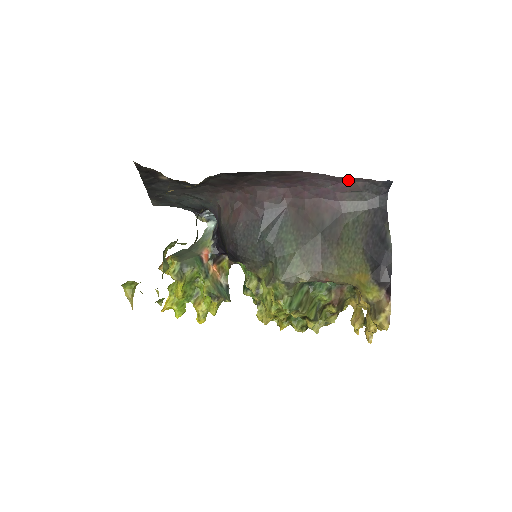
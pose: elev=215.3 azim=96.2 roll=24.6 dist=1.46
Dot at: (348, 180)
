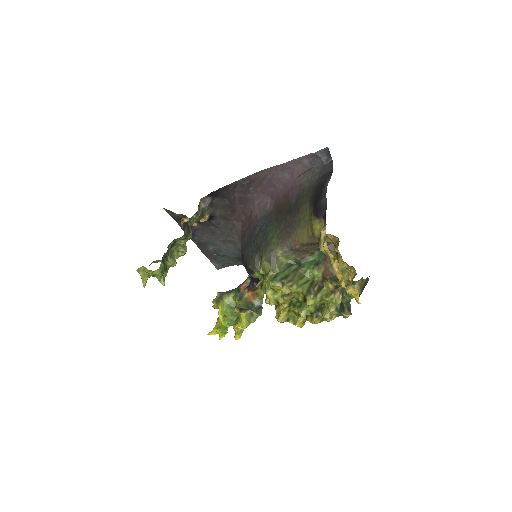
Dot at: (296, 164)
